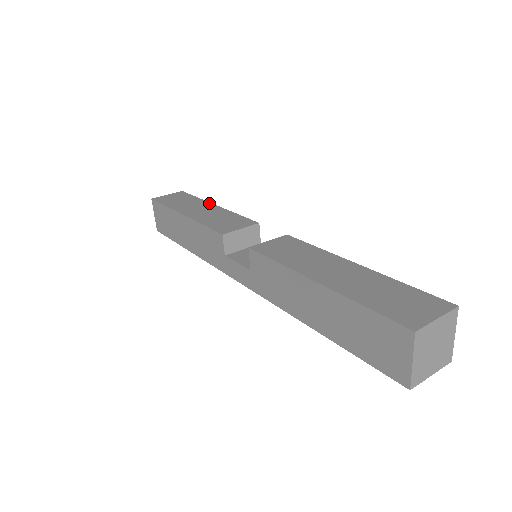
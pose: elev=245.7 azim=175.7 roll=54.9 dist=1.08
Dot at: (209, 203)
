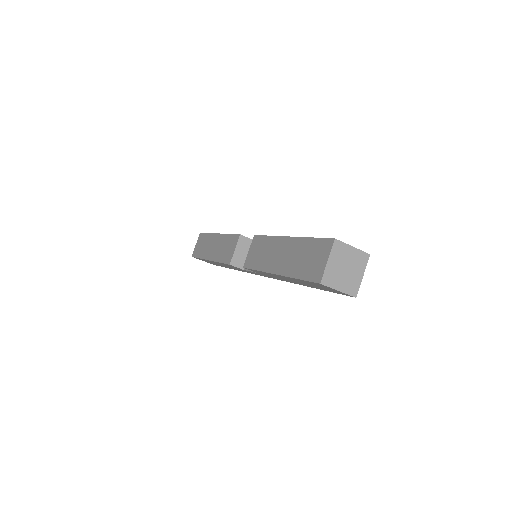
Dot at: (214, 235)
